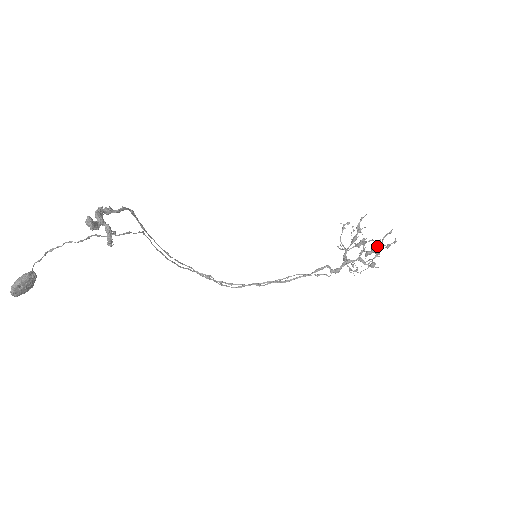
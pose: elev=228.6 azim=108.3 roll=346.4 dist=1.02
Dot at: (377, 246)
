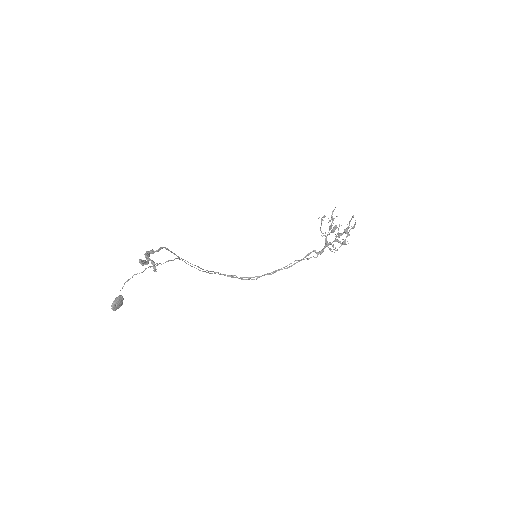
Dot at: occluded
